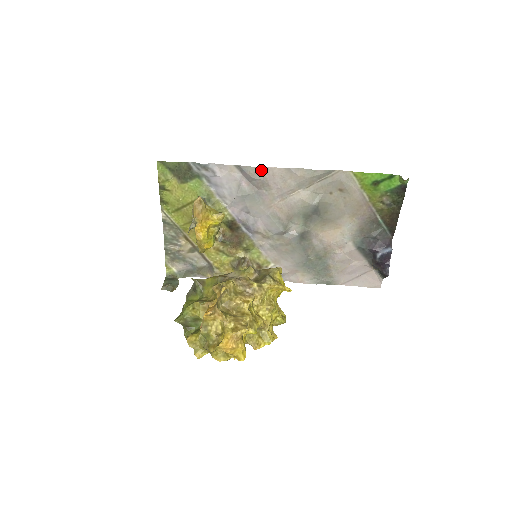
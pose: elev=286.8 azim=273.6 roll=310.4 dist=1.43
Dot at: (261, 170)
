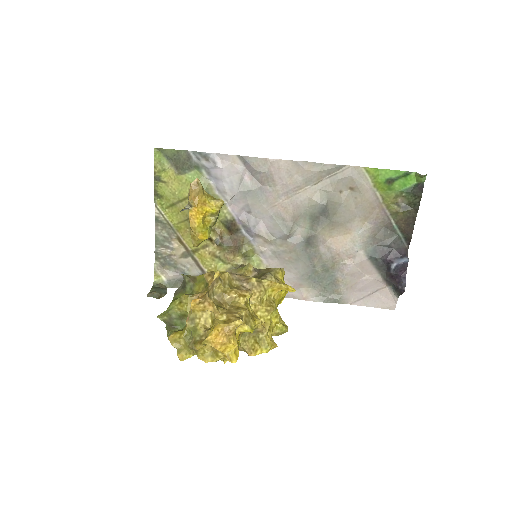
Dot at: (266, 161)
